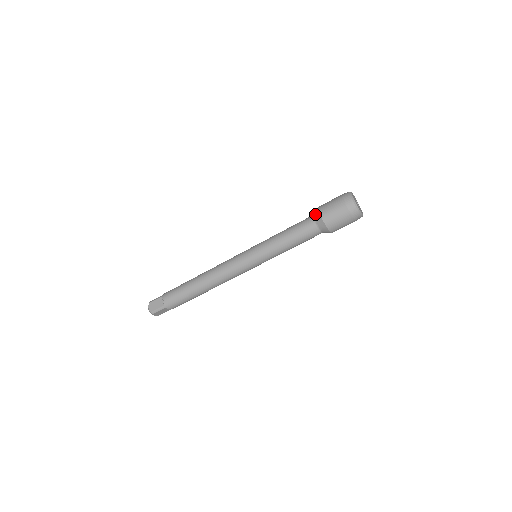
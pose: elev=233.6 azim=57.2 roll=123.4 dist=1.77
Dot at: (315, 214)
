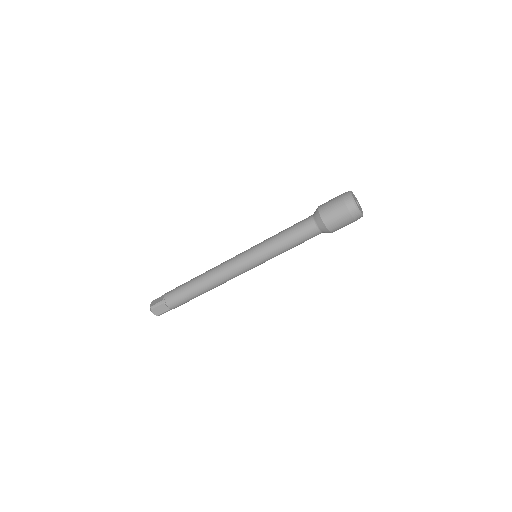
Dot at: occluded
